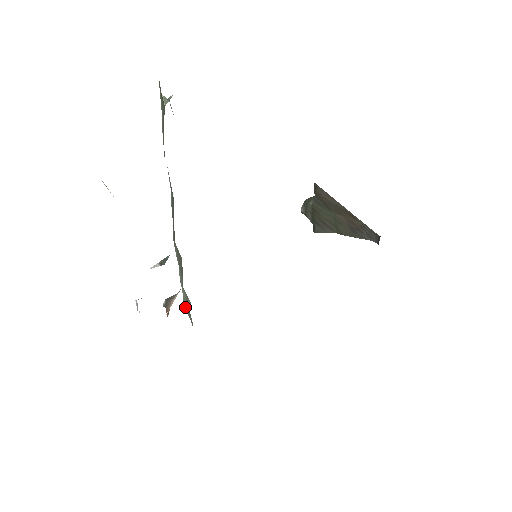
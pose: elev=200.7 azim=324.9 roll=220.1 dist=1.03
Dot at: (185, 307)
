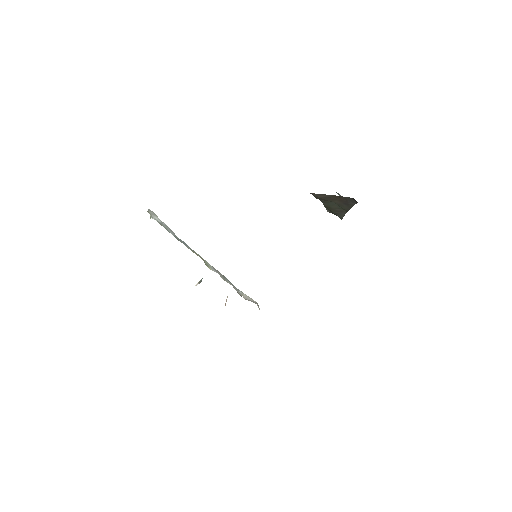
Dot at: occluded
